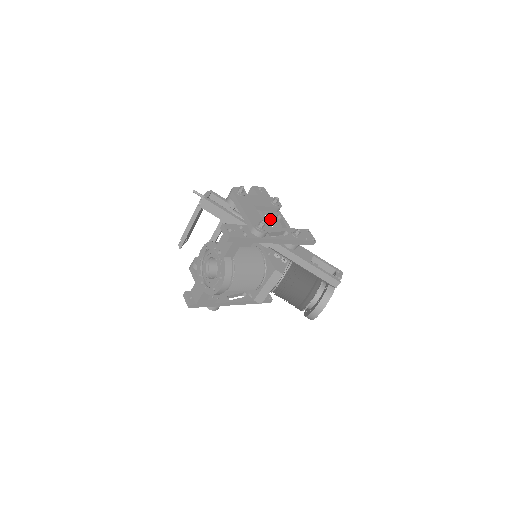
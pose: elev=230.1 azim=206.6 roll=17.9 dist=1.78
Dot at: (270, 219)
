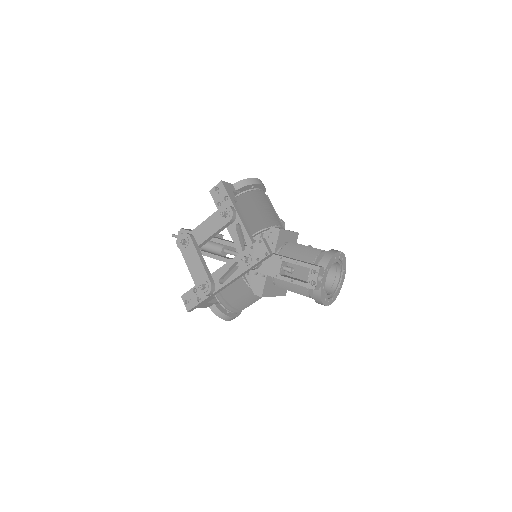
Dot at: (231, 235)
